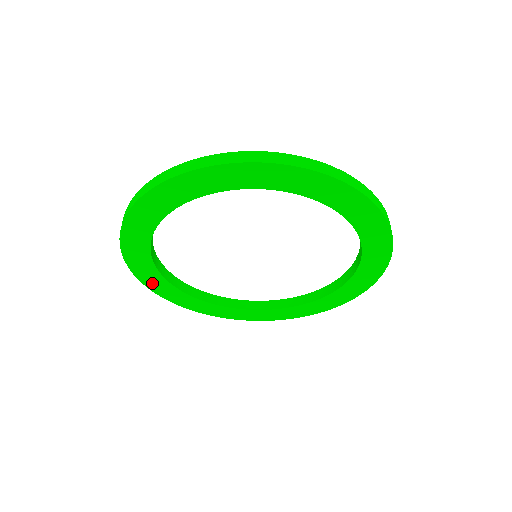
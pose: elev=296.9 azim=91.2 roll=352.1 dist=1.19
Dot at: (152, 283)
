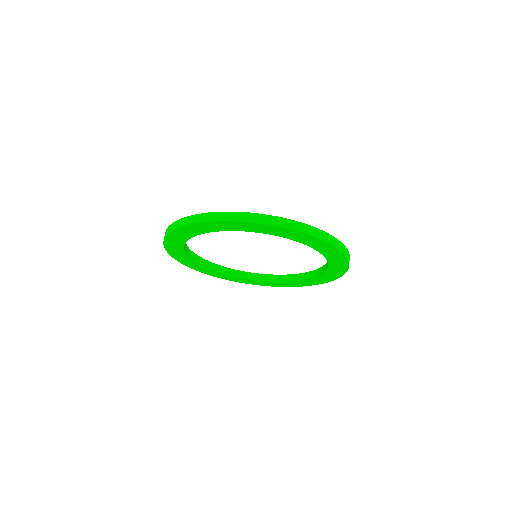
Dot at: (177, 256)
